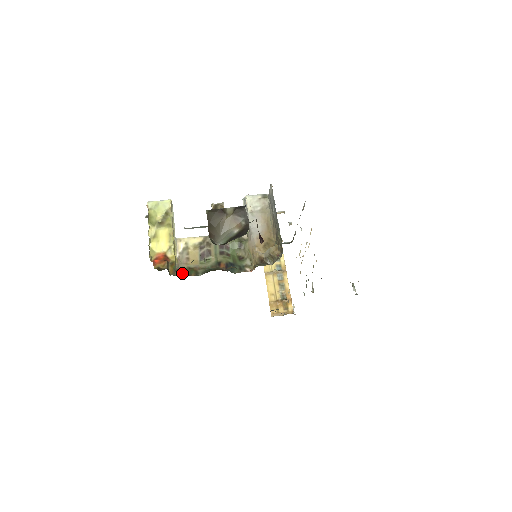
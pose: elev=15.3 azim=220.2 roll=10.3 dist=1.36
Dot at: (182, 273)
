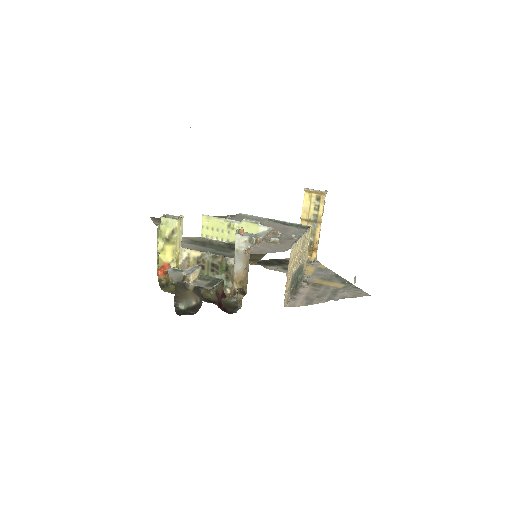
Dot at: occluded
